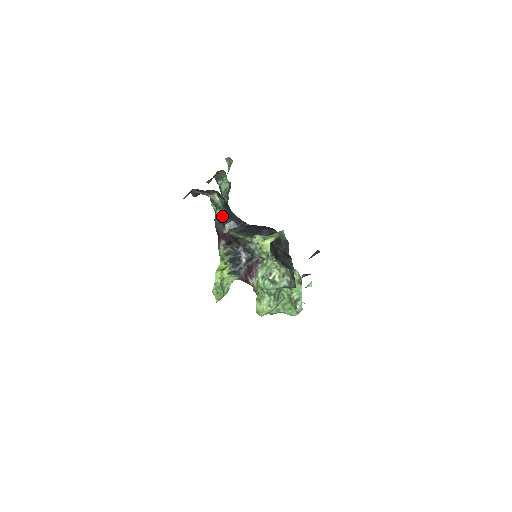
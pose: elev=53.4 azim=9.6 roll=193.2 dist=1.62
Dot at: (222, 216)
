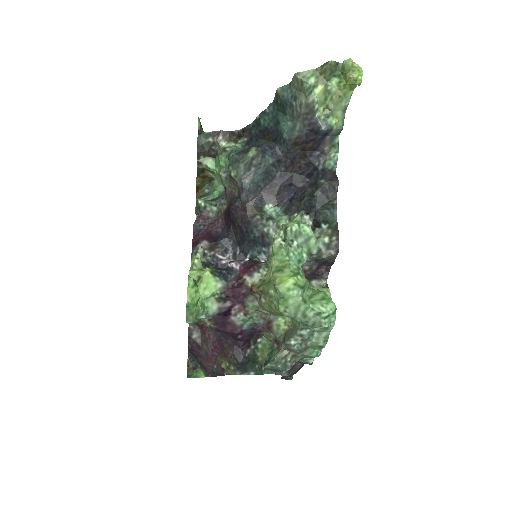
Dot at: (243, 150)
